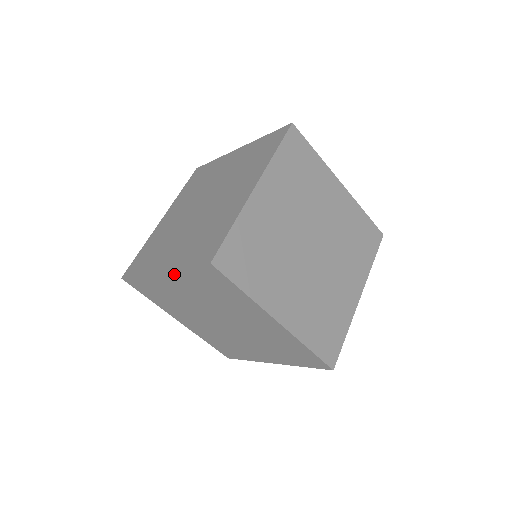
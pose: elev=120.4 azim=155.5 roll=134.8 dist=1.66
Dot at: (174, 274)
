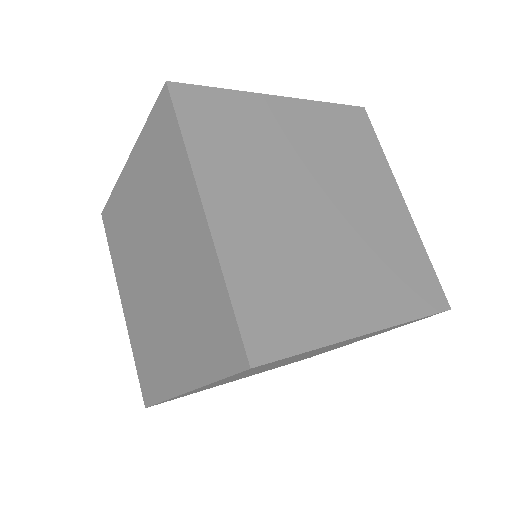
Dot at: (137, 153)
